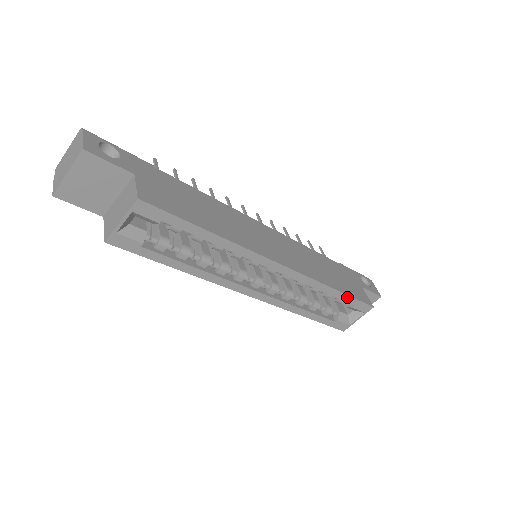
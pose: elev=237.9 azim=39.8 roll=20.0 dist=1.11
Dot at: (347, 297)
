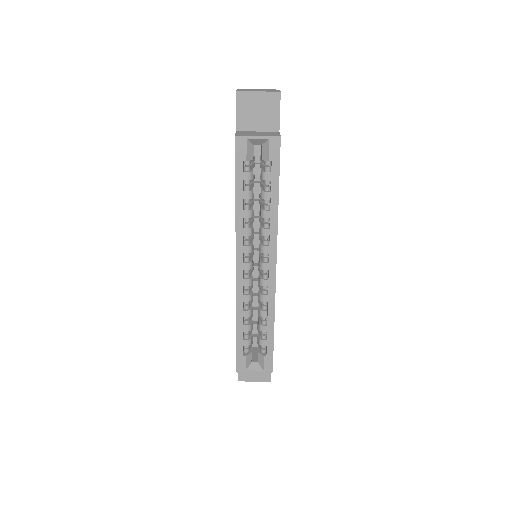
Dot at: (272, 342)
